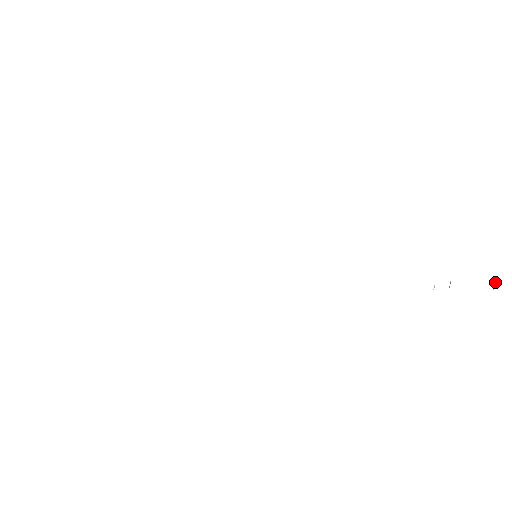
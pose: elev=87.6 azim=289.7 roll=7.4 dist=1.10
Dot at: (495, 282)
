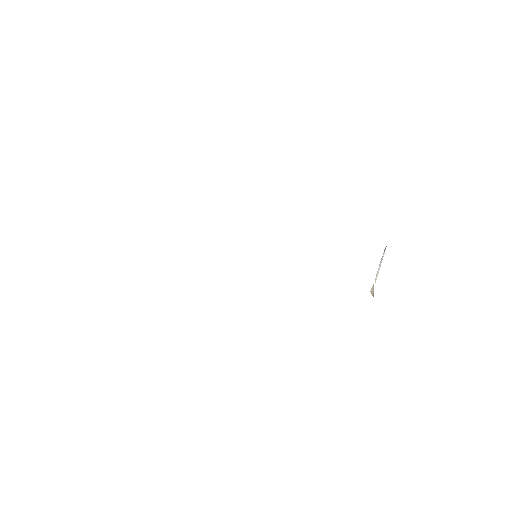
Dot at: occluded
